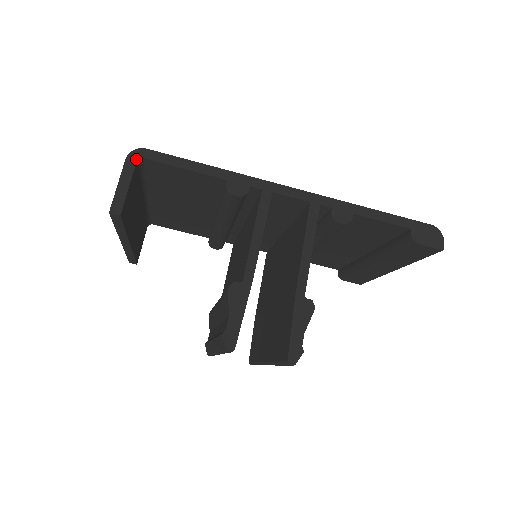
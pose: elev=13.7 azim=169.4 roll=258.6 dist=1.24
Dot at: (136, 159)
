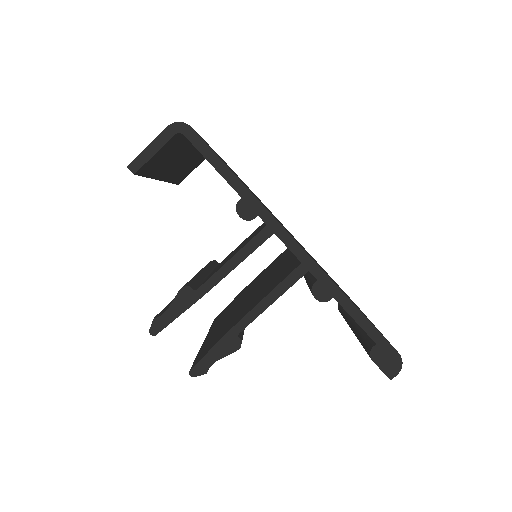
Dot at: (176, 131)
